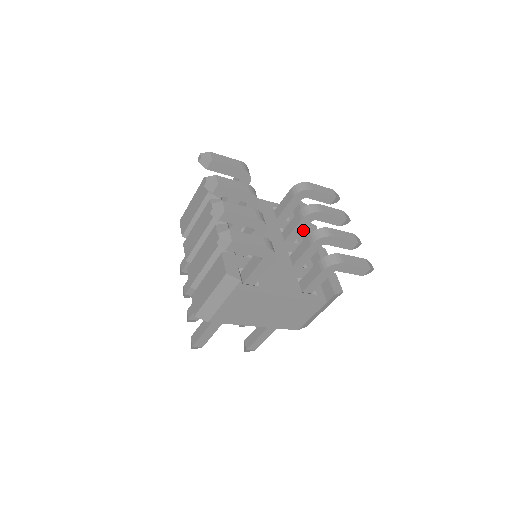
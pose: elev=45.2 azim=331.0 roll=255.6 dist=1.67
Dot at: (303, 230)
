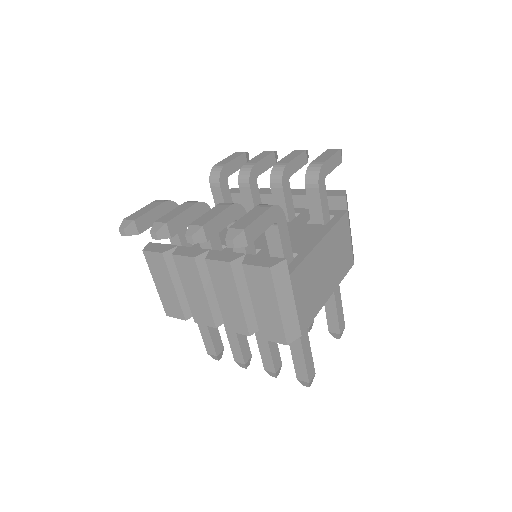
Dot at: (259, 196)
